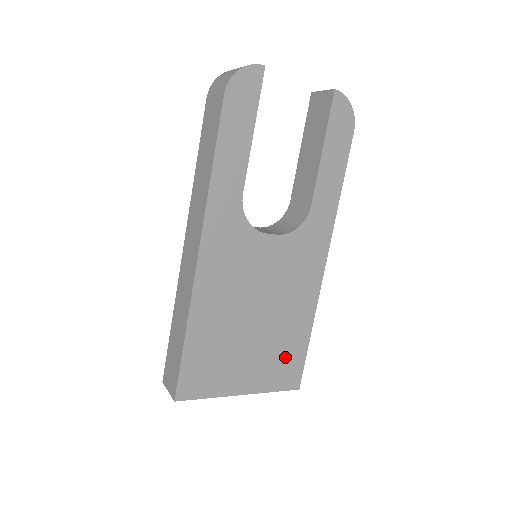
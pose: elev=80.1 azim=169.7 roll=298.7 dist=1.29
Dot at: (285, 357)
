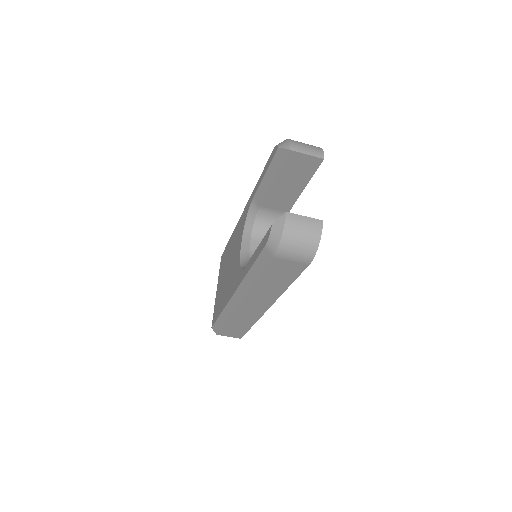
Dot at: occluded
